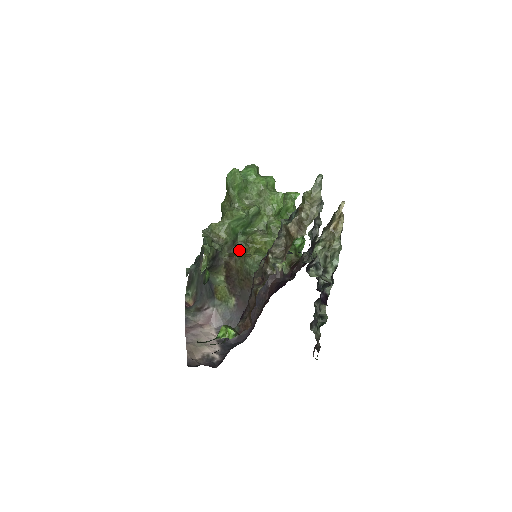
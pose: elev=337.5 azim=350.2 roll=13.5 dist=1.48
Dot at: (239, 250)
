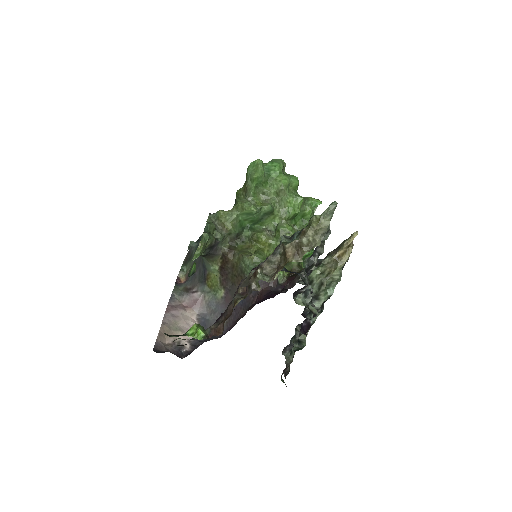
Dot at: (241, 244)
